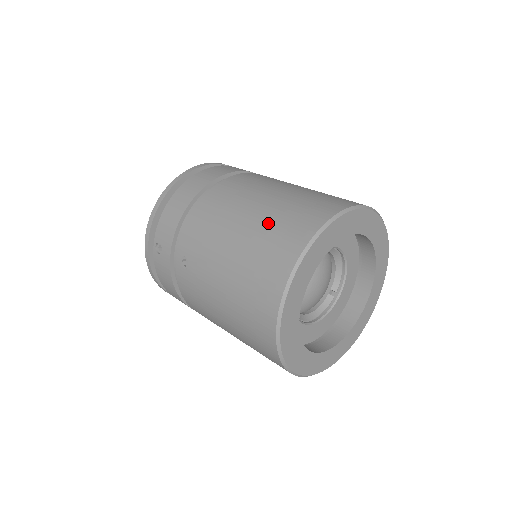
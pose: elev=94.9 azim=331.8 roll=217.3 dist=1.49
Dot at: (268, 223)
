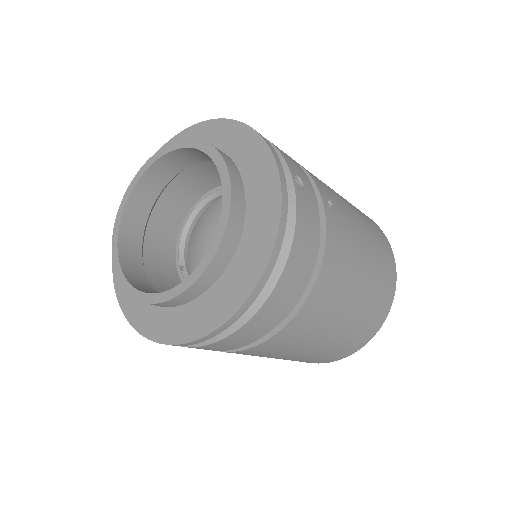
Dot at: (338, 345)
